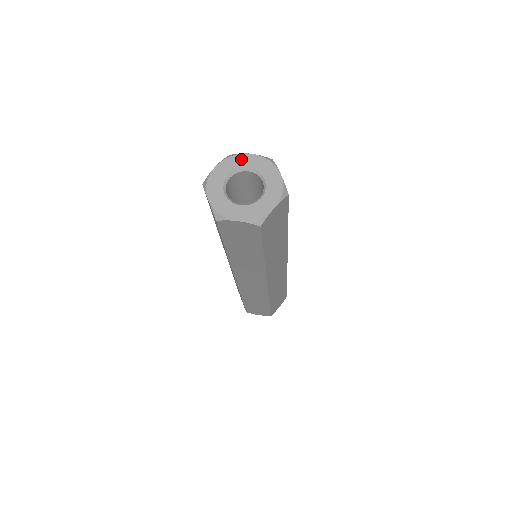
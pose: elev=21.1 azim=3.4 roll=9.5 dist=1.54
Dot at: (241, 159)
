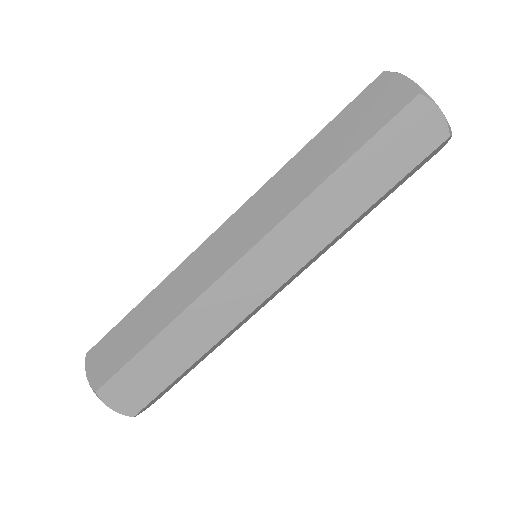
Dot at: occluded
